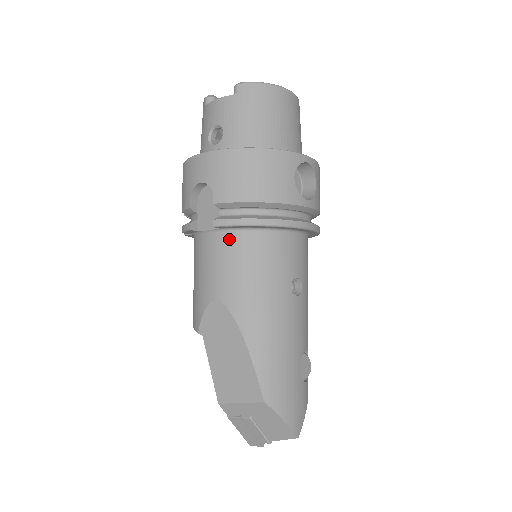
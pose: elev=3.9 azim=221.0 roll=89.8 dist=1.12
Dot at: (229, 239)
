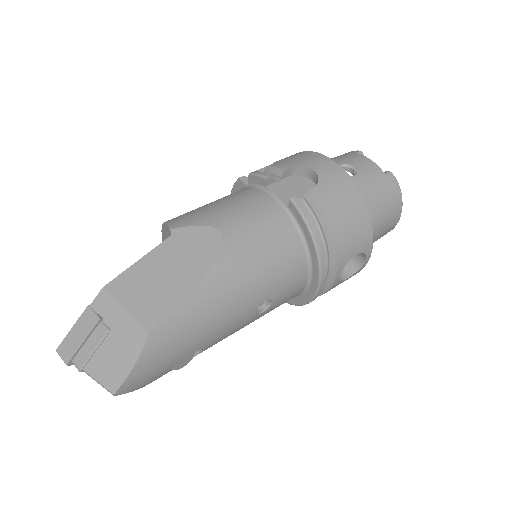
Dot at: (283, 219)
